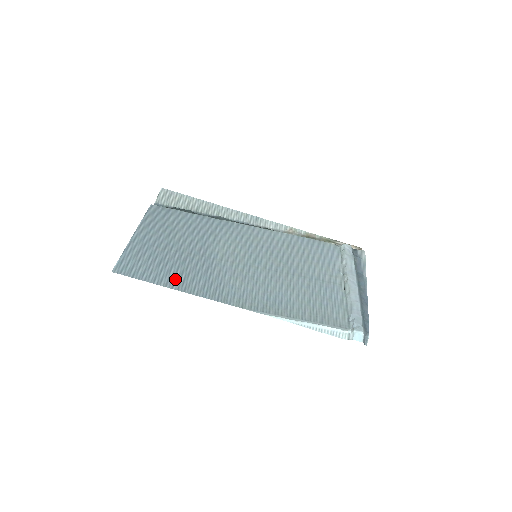
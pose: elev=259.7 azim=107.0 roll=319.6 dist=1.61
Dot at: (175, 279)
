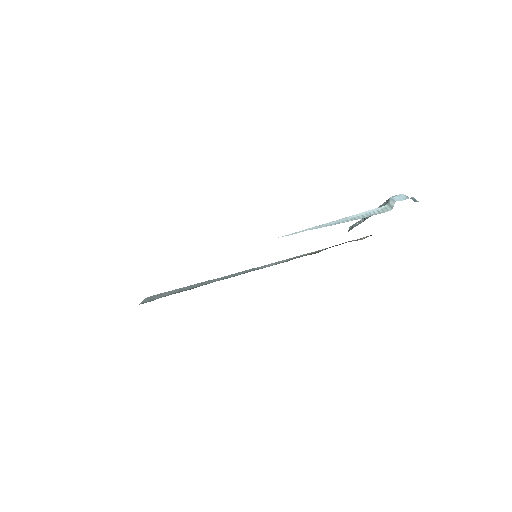
Dot at: occluded
